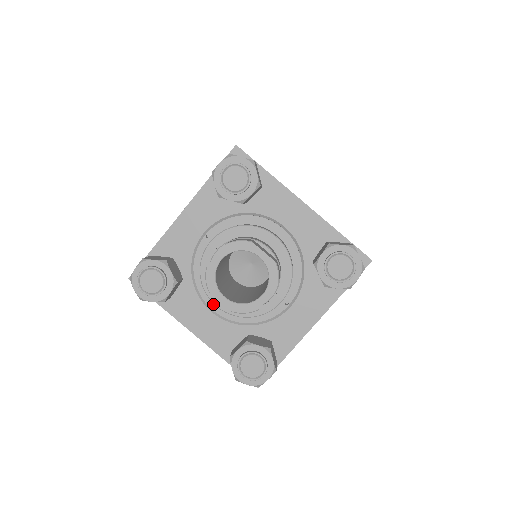
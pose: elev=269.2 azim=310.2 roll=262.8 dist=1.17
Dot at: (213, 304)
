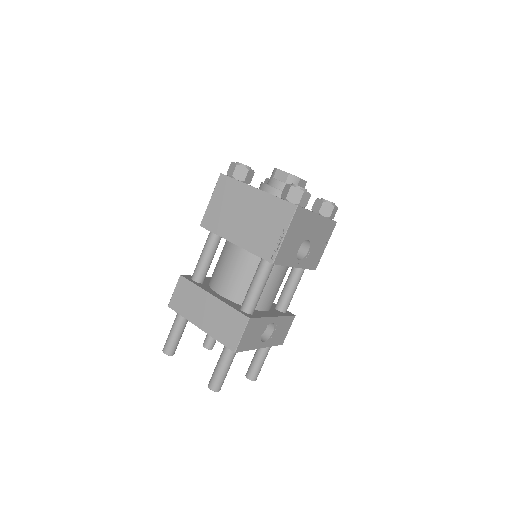
Dot at: occluded
